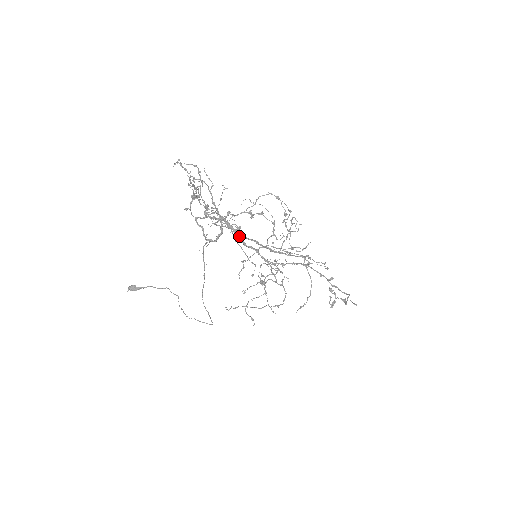
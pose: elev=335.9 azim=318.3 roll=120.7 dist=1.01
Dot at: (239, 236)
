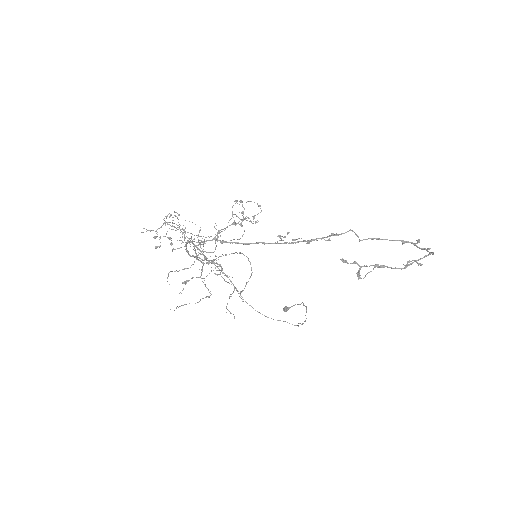
Dot at: (187, 251)
